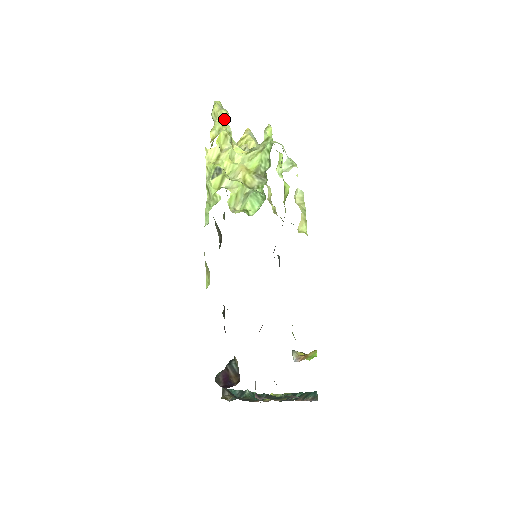
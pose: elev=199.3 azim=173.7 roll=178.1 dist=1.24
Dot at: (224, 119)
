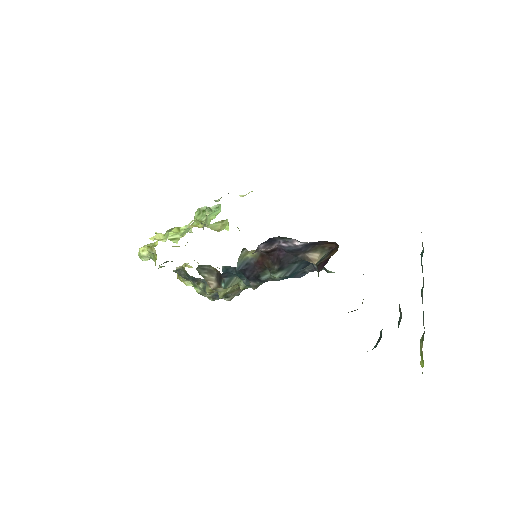
Dot at: occluded
